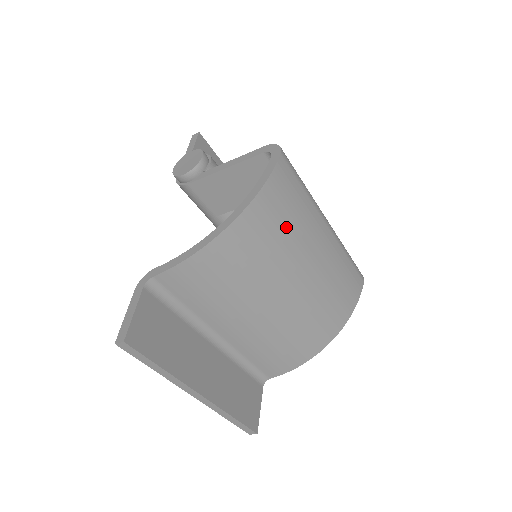
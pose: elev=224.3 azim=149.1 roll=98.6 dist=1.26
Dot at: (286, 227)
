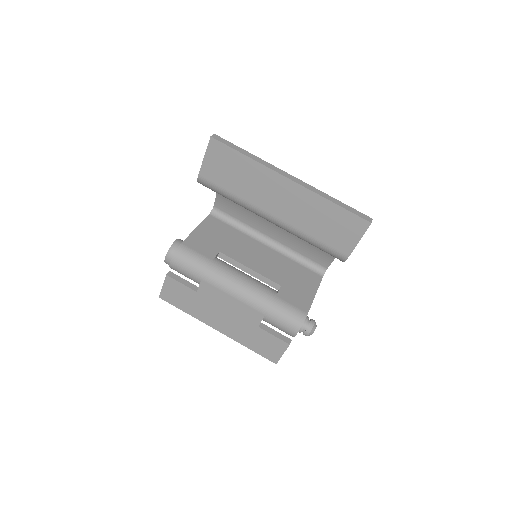
Dot at: occluded
